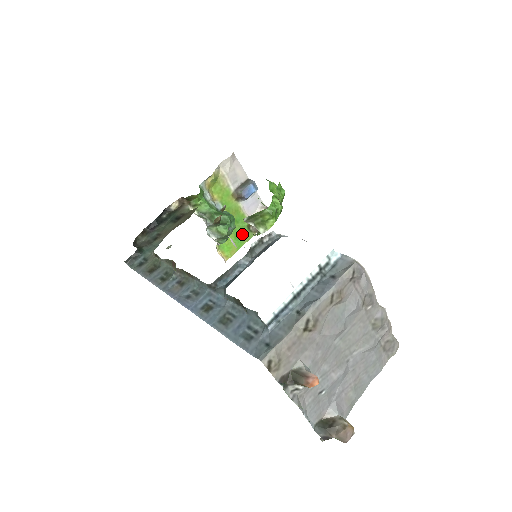
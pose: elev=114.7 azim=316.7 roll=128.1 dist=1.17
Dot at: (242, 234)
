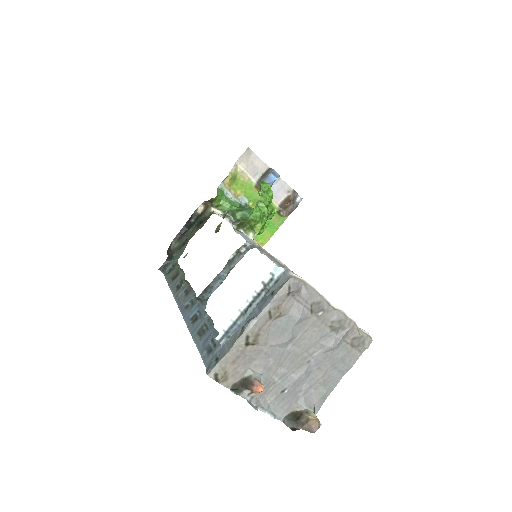
Dot at: (273, 220)
